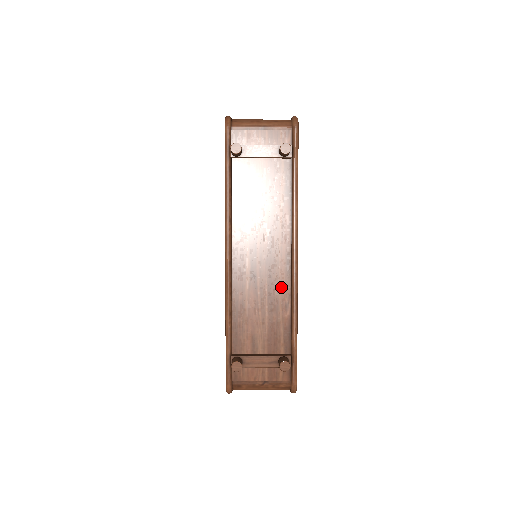
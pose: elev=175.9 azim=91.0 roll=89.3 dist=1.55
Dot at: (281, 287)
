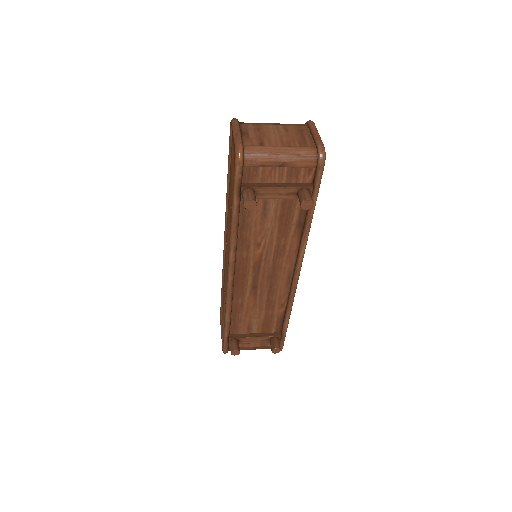
Dot at: (280, 294)
